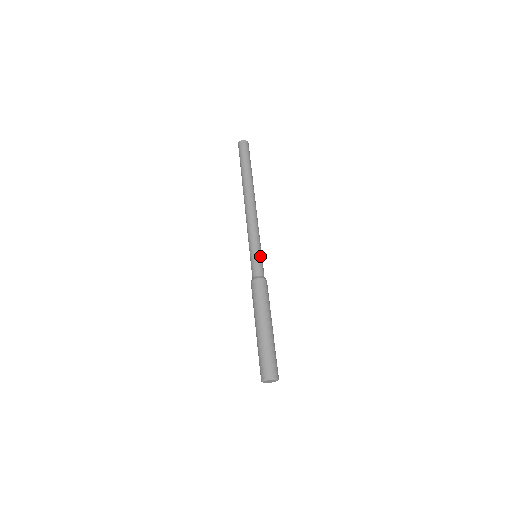
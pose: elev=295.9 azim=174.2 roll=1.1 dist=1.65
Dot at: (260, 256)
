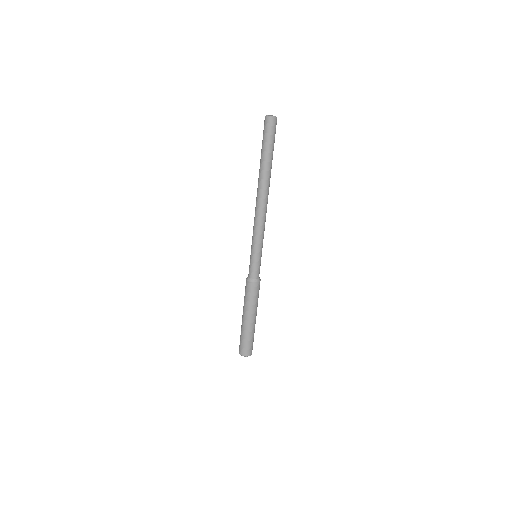
Dot at: occluded
